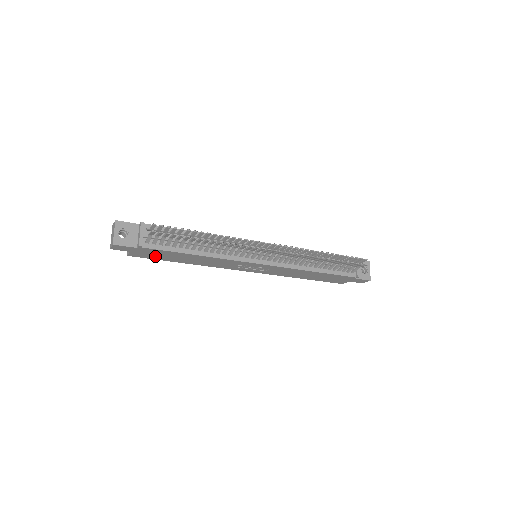
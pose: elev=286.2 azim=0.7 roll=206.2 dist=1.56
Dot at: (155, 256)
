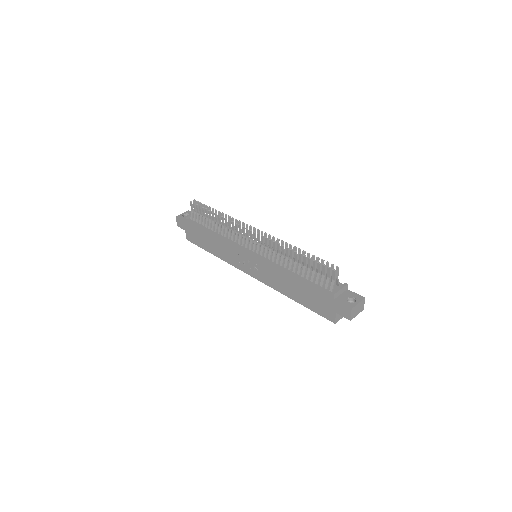
Dot at: (197, 239)
